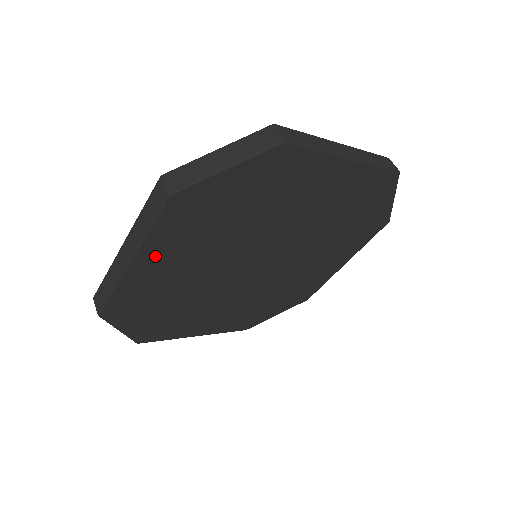
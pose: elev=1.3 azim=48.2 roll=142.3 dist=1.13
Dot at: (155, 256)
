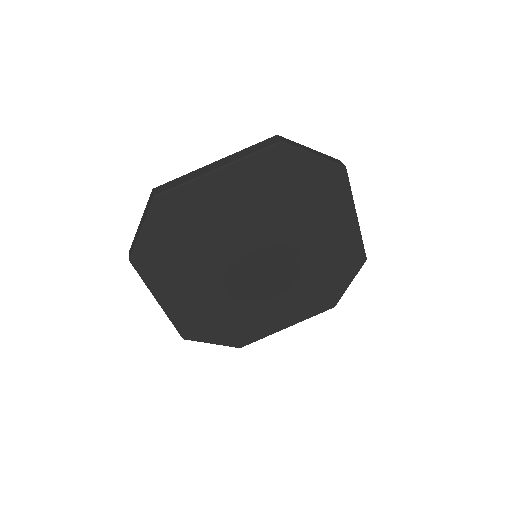
Dot at: (231, 180)
